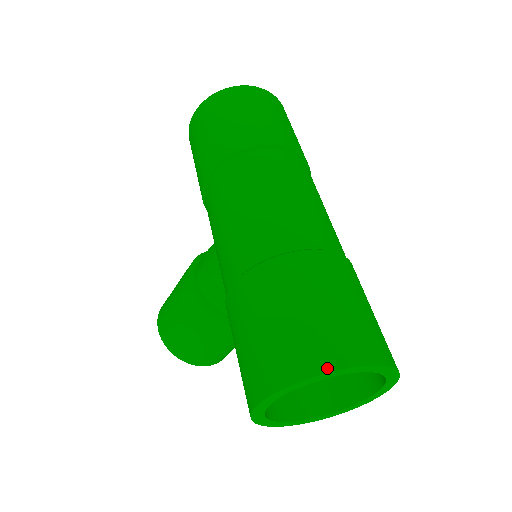
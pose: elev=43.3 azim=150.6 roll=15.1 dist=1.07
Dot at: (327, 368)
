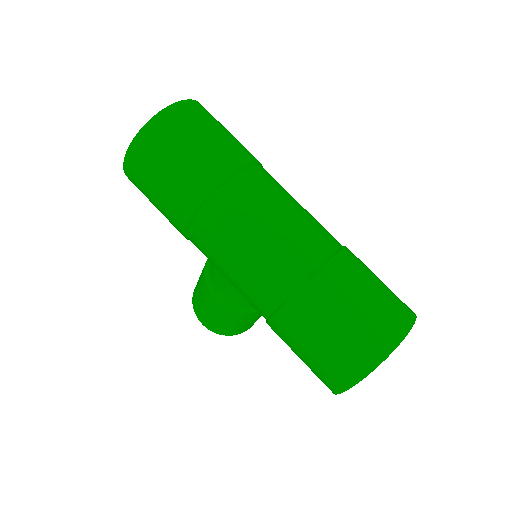
Dot at: (377, 363)
